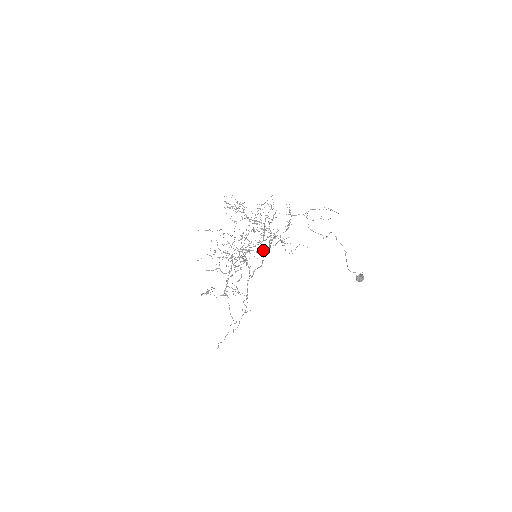
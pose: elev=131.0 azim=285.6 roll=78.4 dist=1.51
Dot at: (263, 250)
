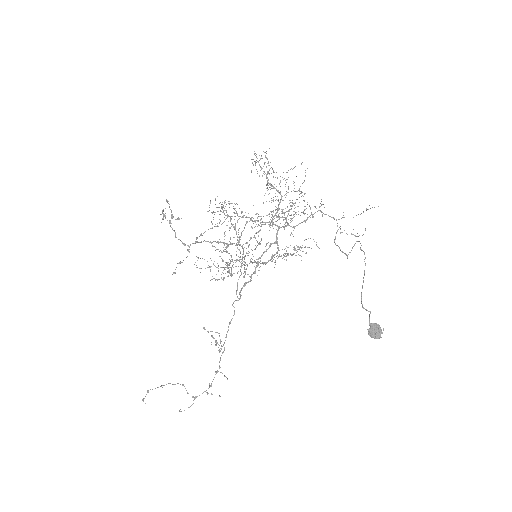
Dot at: (269, 260)
